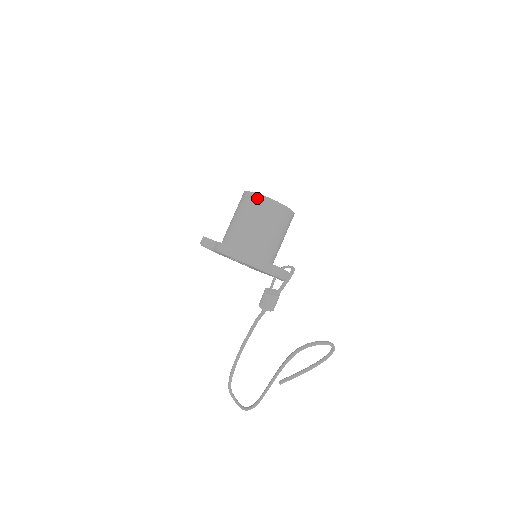
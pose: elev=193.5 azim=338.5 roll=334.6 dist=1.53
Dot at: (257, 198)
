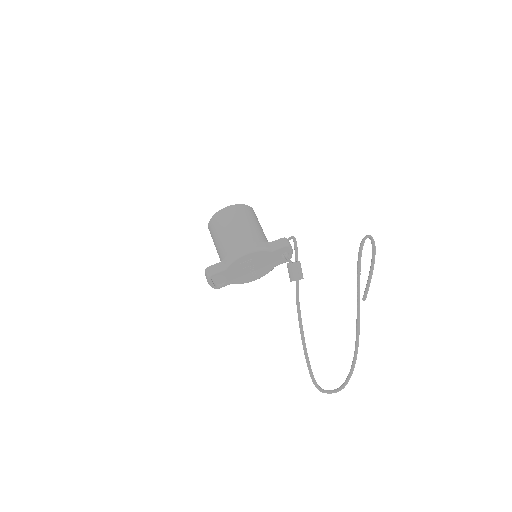
Dot at: (228, 210)
